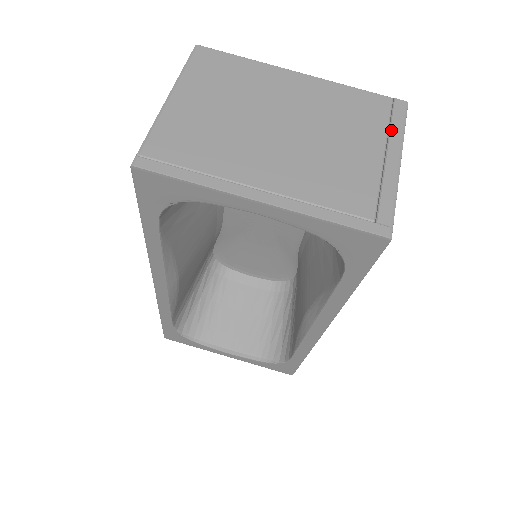
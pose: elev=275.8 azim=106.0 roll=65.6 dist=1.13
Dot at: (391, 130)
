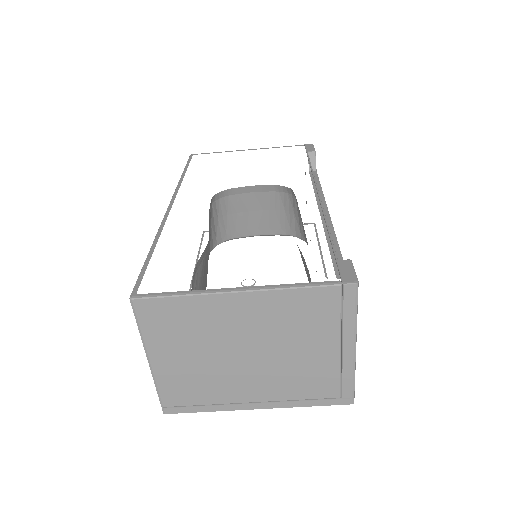
Dot at: (344, 323)
